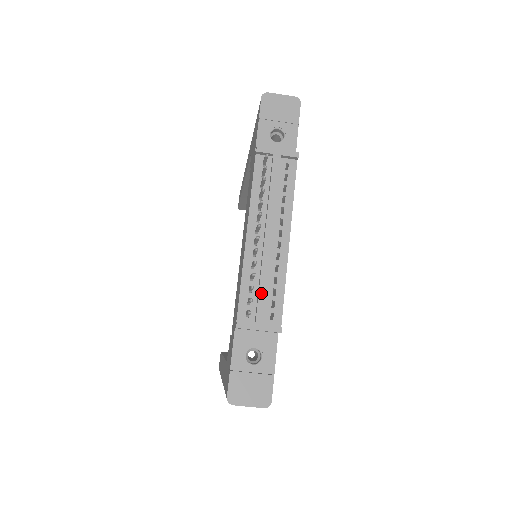
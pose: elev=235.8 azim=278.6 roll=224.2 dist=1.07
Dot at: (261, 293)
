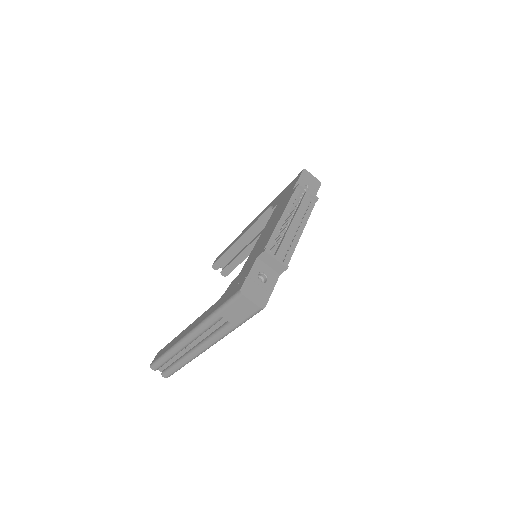
Dot at: (283, 244)
